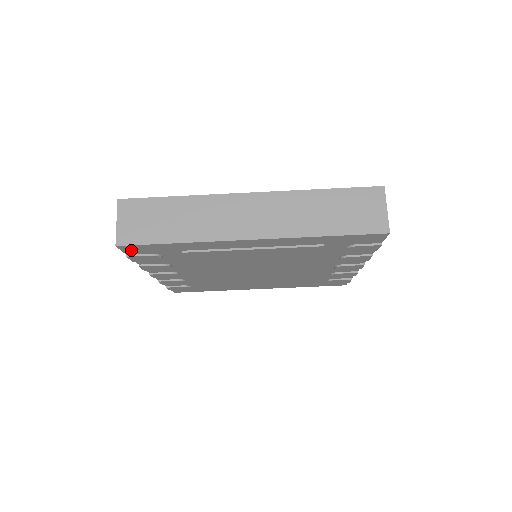
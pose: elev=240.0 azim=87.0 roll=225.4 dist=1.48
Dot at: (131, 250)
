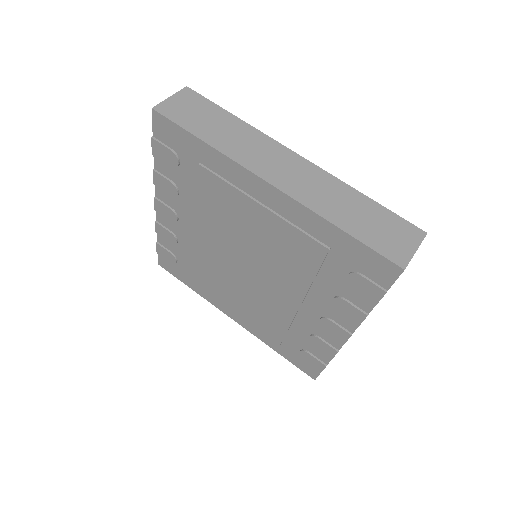
Dot at: (160, 128)
